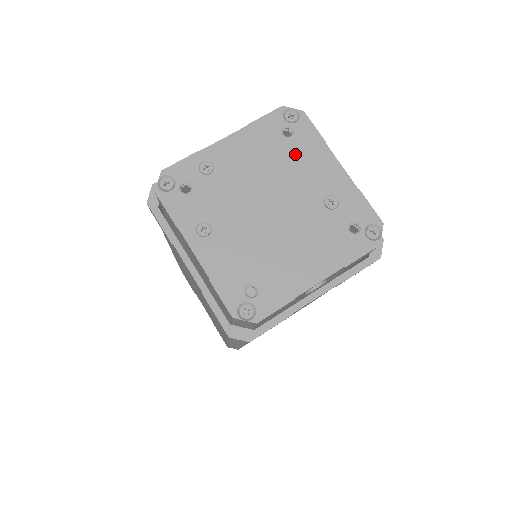
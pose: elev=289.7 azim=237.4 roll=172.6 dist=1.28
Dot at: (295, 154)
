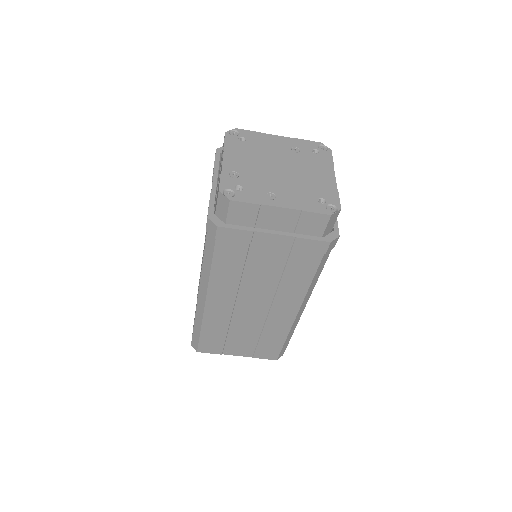
Dot at: (257, 144)
